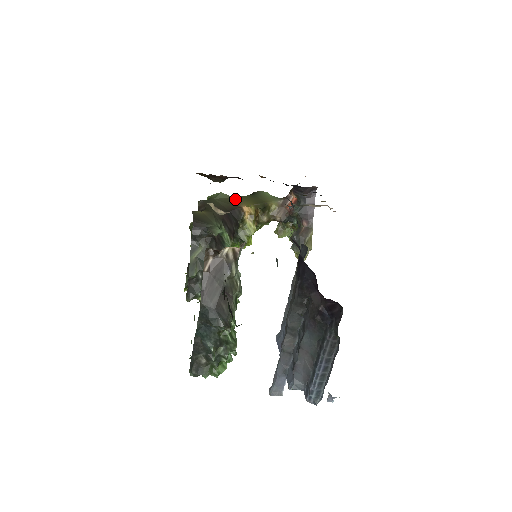
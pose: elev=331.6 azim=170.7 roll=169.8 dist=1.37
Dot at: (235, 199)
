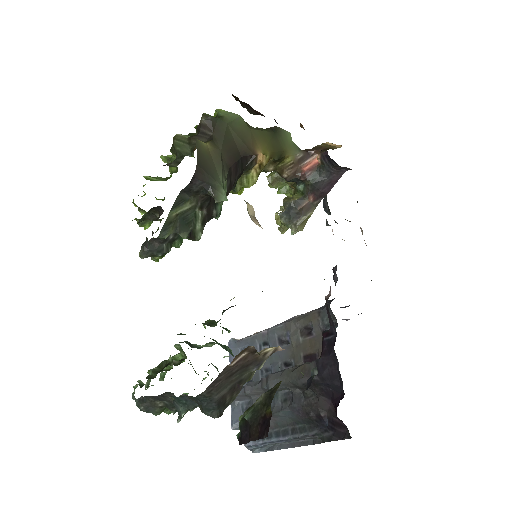
Dot at: (252, 134)
